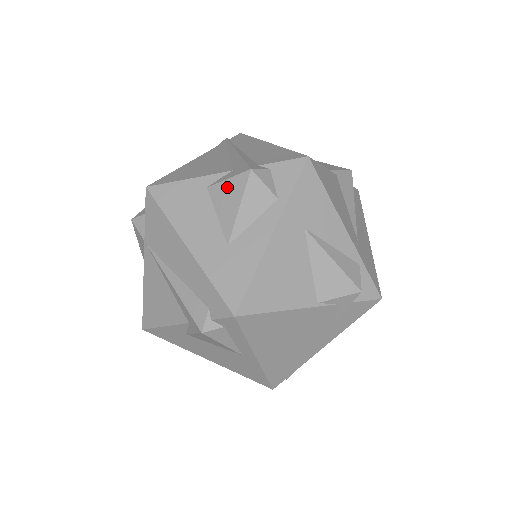
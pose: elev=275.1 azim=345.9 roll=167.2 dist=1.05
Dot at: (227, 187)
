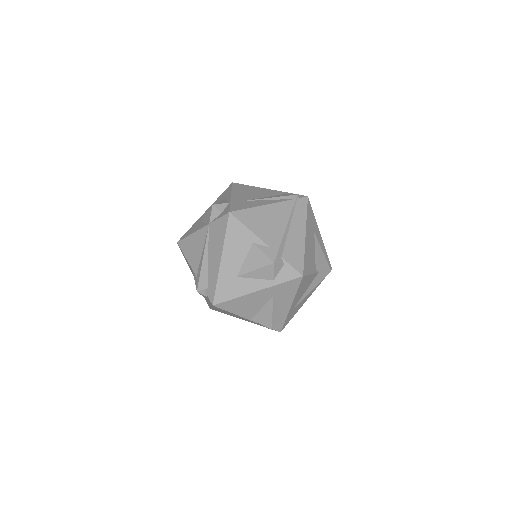
Dot at: (259, 255)
